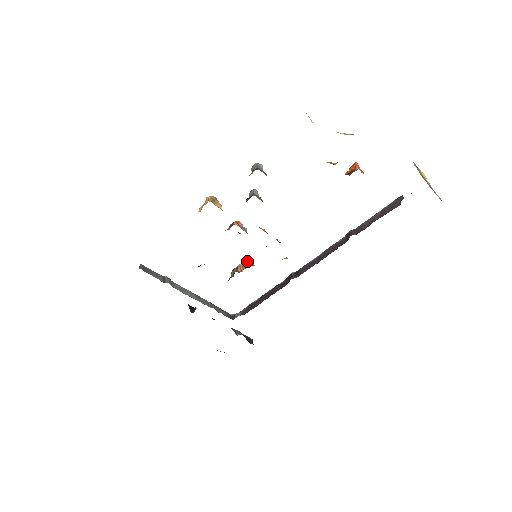
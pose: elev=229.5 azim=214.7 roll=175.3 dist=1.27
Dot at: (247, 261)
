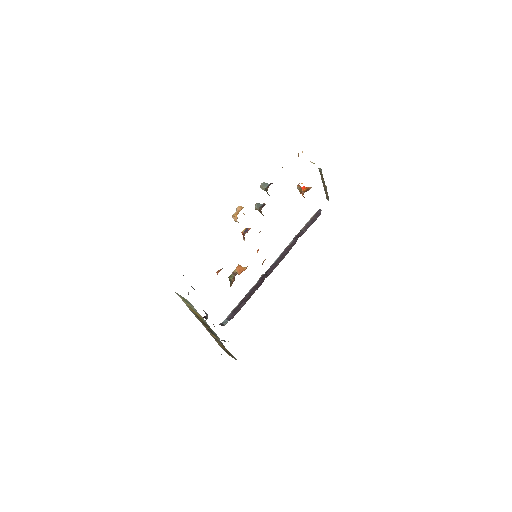
Dot at: (241, 266)
